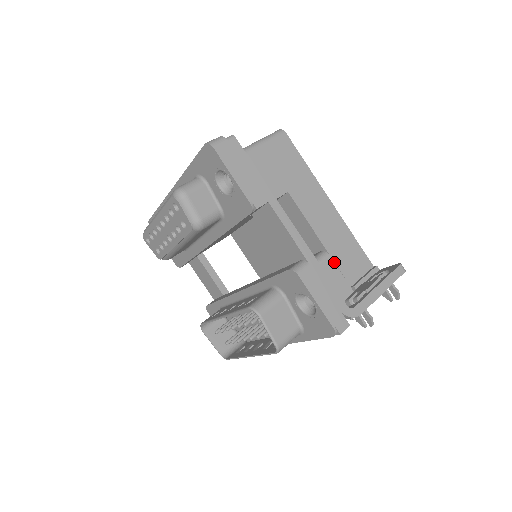
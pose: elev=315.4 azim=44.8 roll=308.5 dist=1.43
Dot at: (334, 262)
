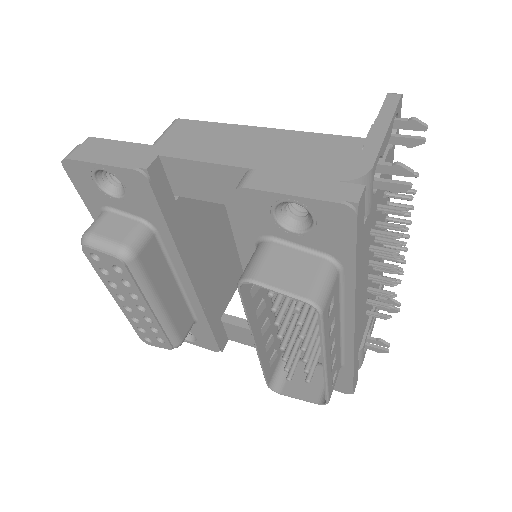
Dot at: occluded
